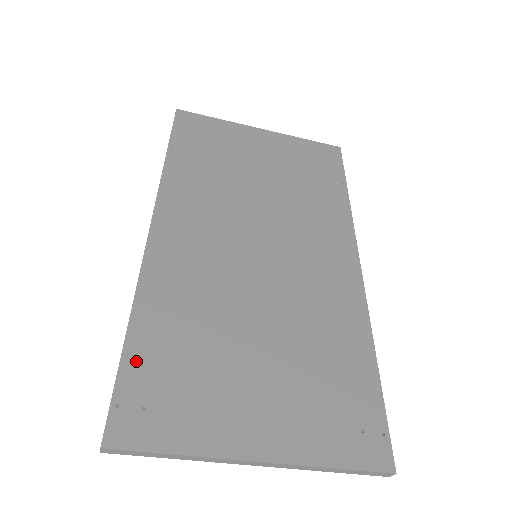
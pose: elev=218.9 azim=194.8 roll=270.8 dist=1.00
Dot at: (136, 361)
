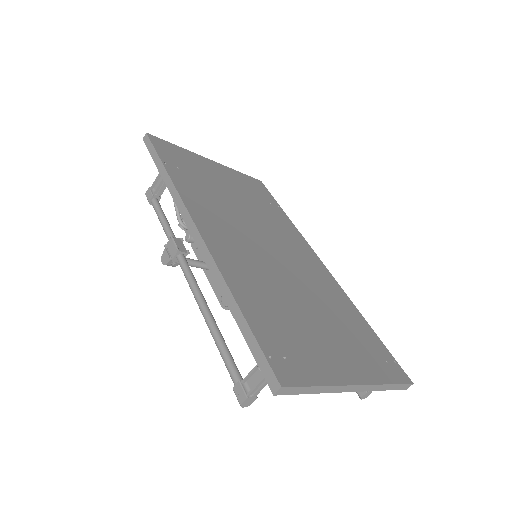
Dot at: (258, 325)
